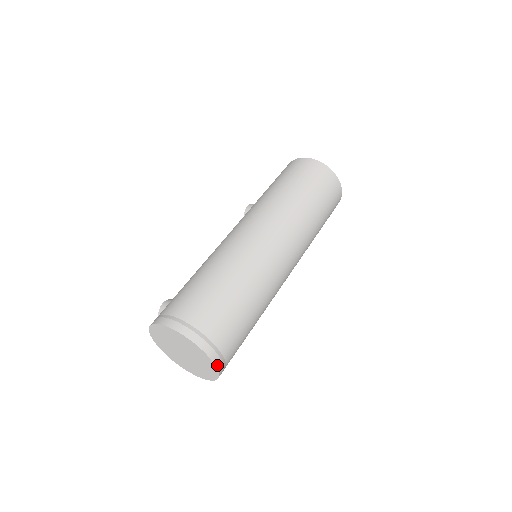
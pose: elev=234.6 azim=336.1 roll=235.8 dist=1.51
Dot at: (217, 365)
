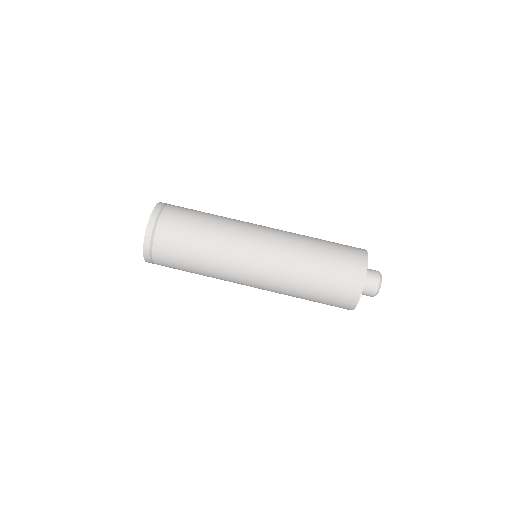
Dot at: (146, 238)
